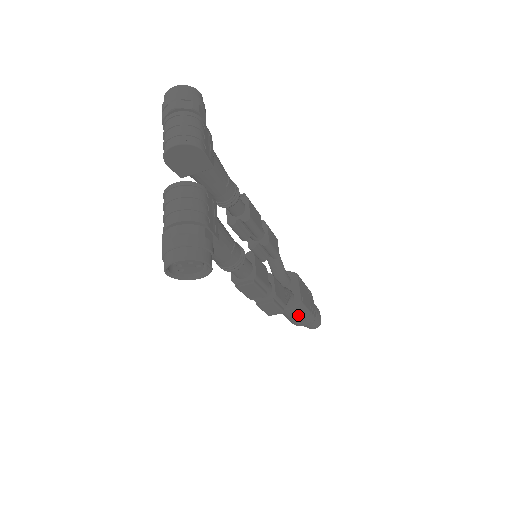
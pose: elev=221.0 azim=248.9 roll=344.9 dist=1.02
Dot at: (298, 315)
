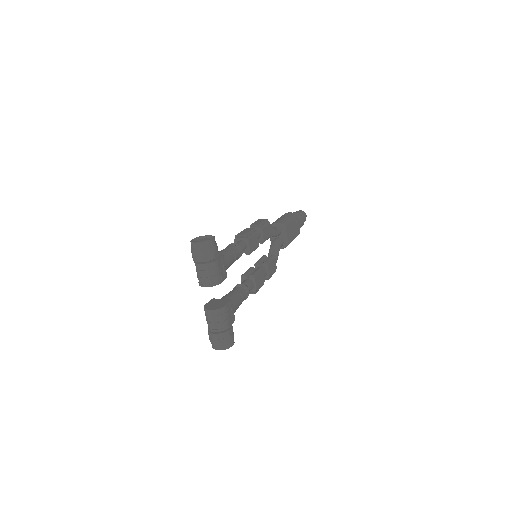
Dot at: occluded
